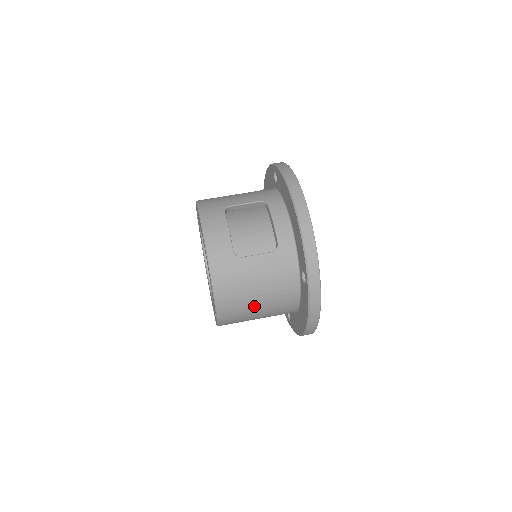
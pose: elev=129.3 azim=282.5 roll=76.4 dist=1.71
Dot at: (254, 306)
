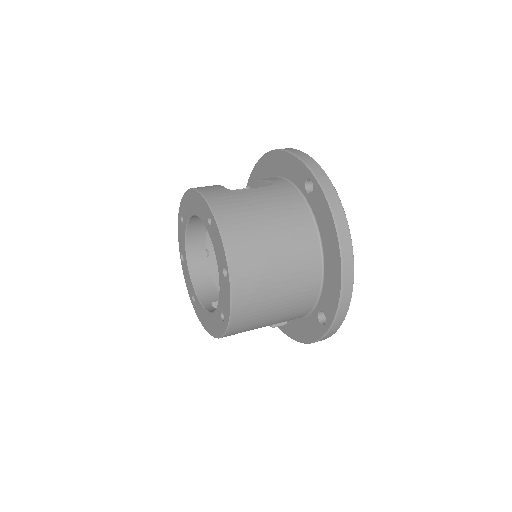
Dot at: (268, 238)
